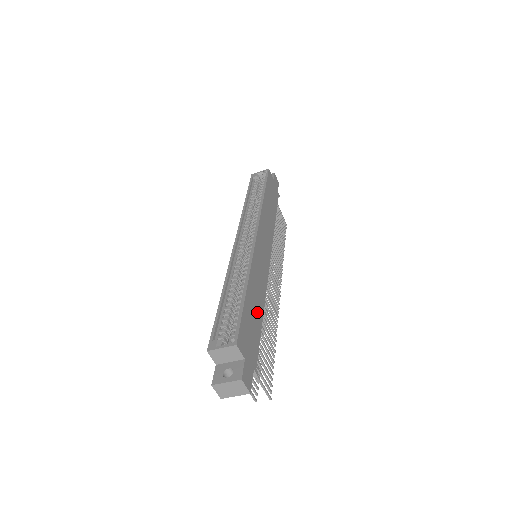
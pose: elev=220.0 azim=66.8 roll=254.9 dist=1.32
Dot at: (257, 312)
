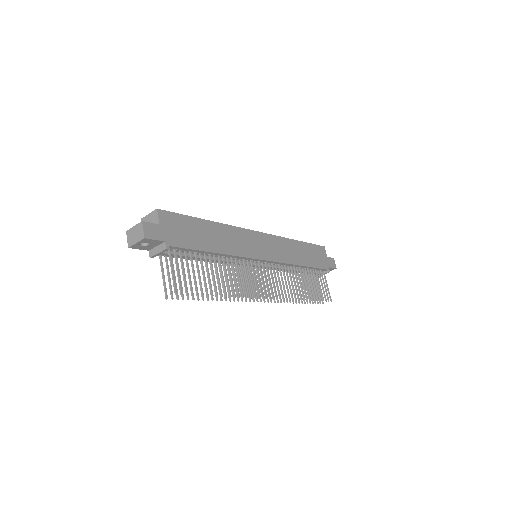
Dot at: (208, 241)
